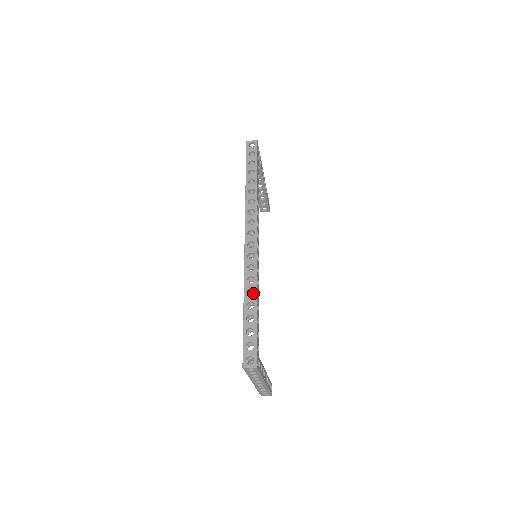
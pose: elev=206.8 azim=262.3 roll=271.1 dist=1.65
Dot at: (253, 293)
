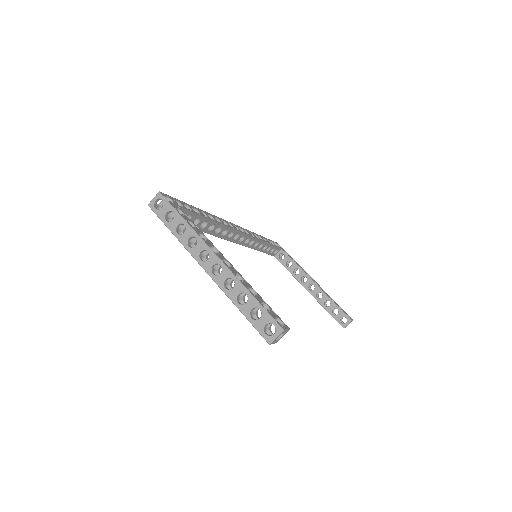
Dot at: (213, 227)
